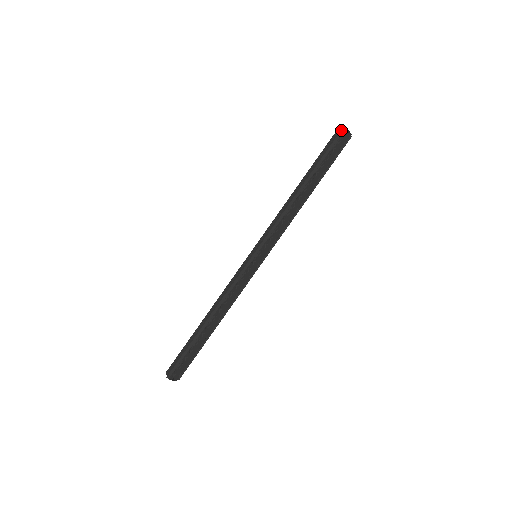
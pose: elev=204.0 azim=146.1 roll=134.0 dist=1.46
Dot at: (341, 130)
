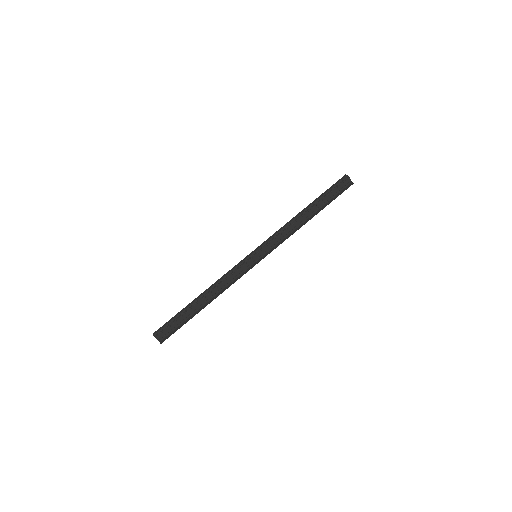
Dot at: occluded
